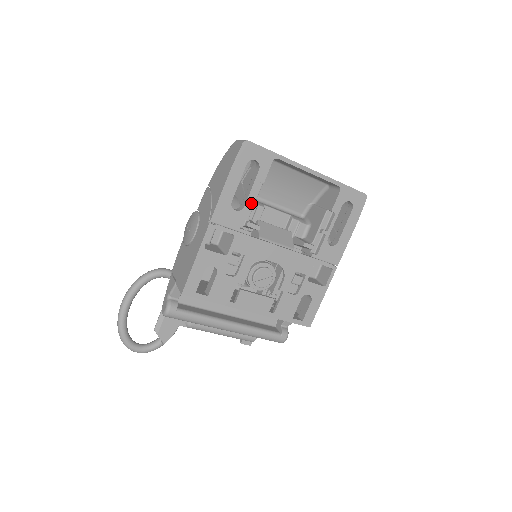
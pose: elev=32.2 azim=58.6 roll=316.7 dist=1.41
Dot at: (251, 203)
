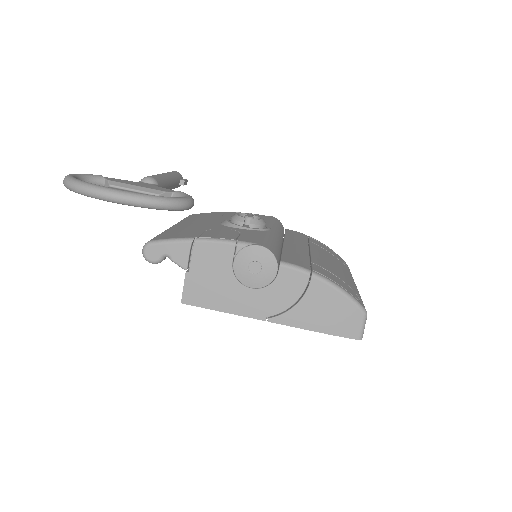
Dot at: occluded
